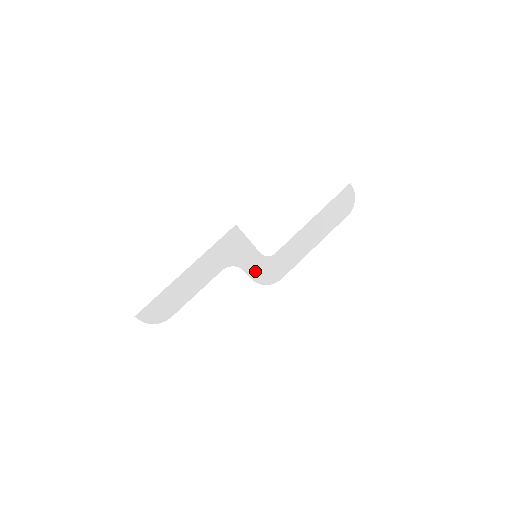
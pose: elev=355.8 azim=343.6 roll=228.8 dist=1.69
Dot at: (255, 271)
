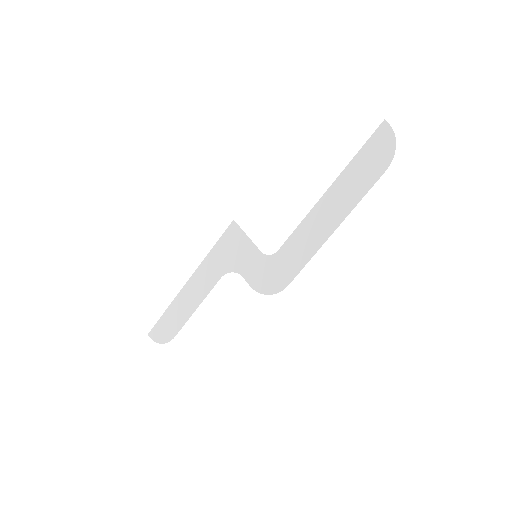
Dot at: (256, 276)
